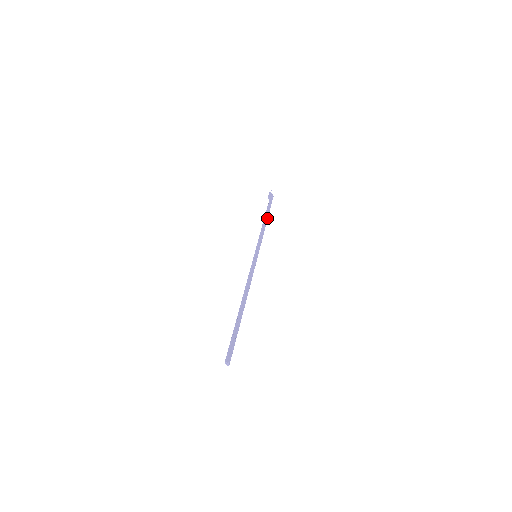
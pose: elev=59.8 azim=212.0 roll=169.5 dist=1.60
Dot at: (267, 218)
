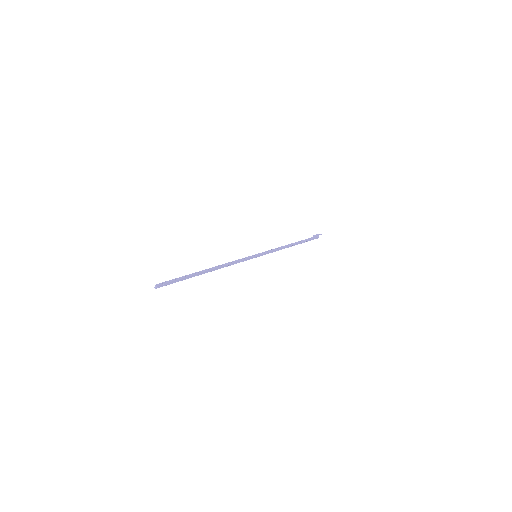
Dot at: occluded
